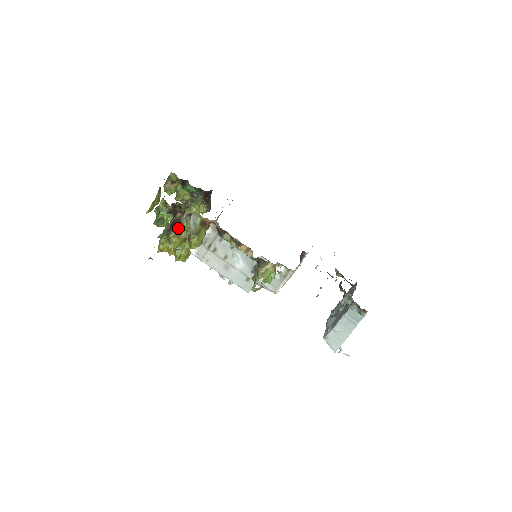
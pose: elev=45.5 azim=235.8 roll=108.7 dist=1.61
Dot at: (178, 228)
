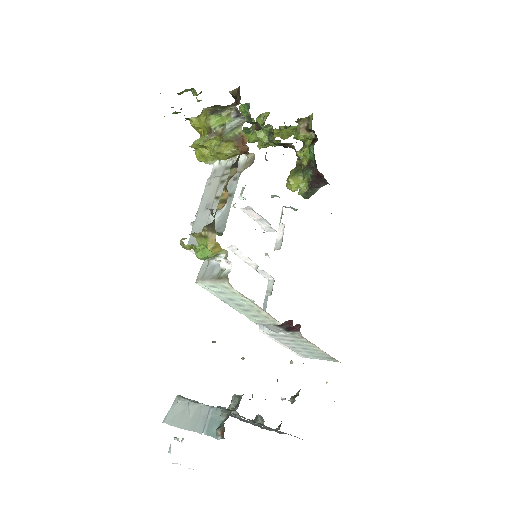
Dot at: (216, 110)
